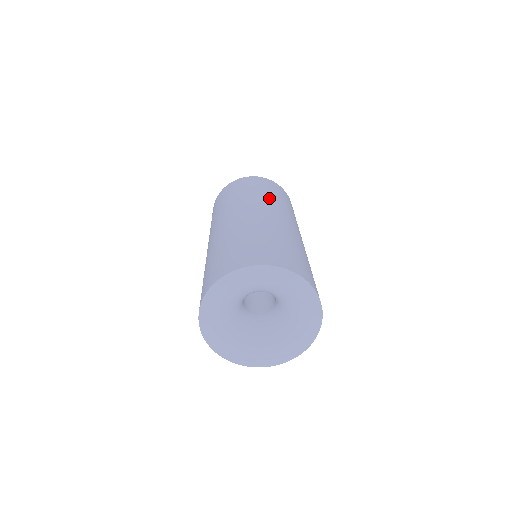
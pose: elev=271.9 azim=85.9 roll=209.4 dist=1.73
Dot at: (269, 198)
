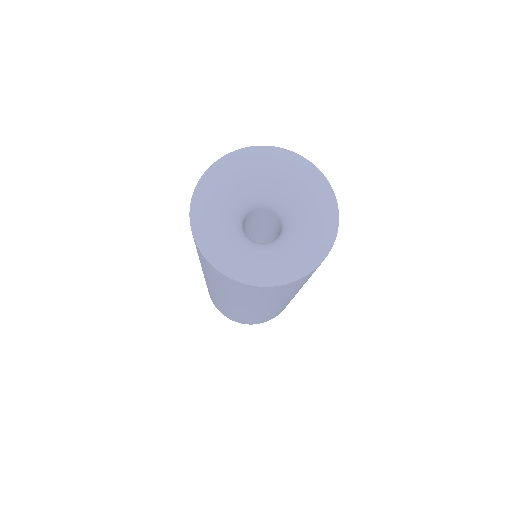
Dot at: occluded
